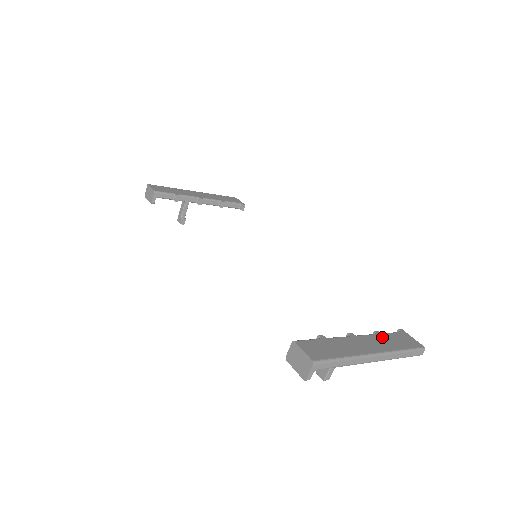
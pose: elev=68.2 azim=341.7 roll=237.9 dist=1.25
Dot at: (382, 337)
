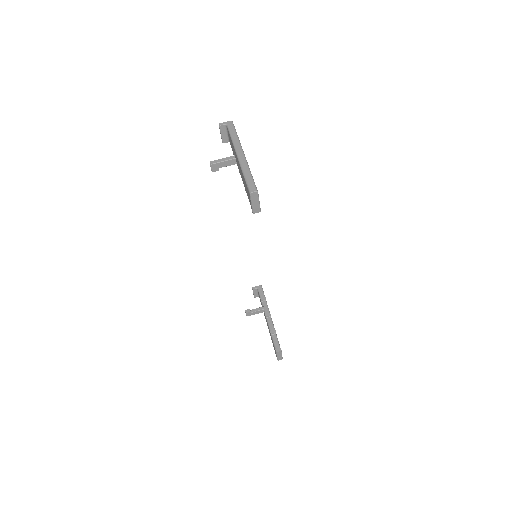
Dot at: occluded
